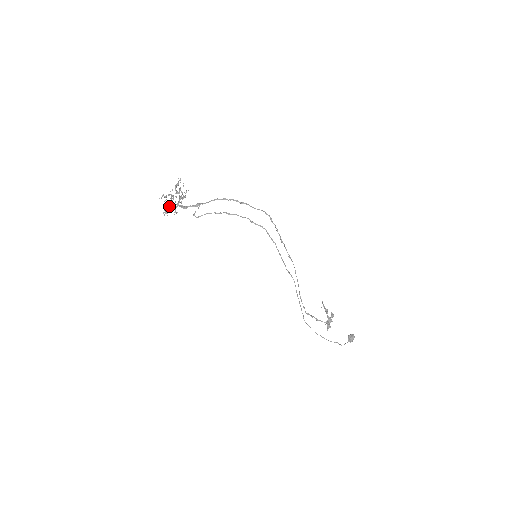
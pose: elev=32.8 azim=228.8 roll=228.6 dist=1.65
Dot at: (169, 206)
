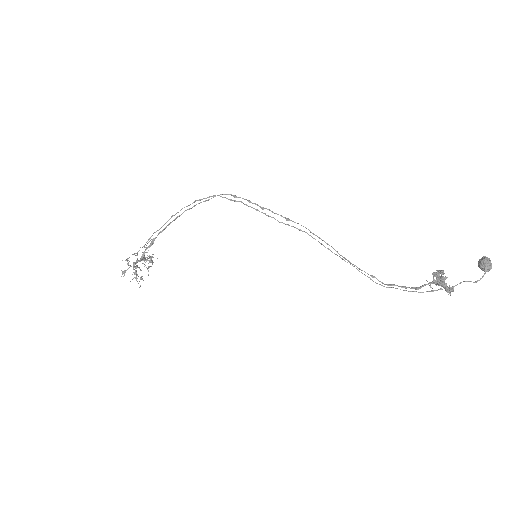
Dot at: occluded
